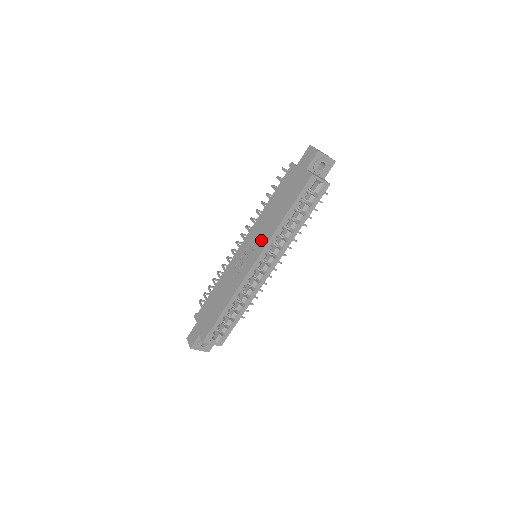
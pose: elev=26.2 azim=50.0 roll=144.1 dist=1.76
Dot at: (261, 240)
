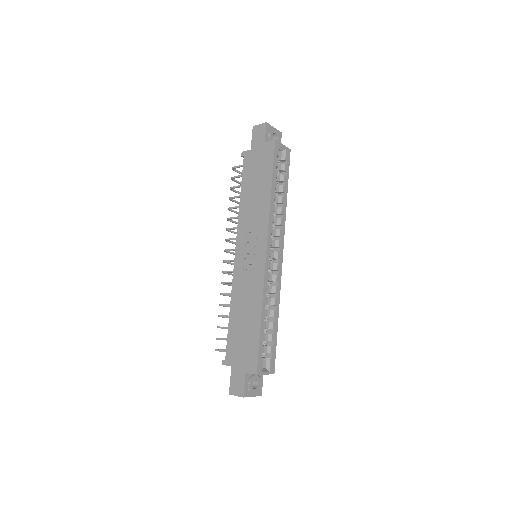
Dot at: (258, 227)
